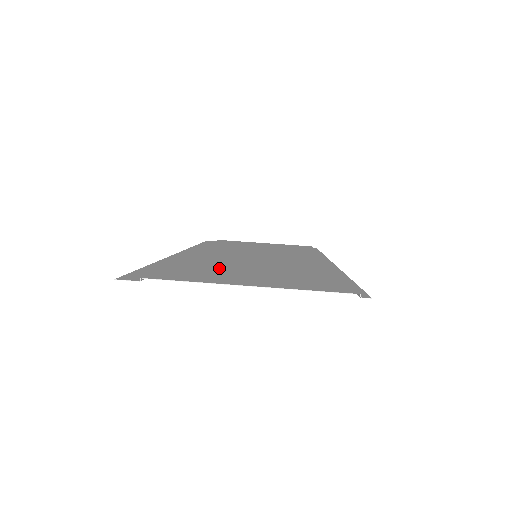
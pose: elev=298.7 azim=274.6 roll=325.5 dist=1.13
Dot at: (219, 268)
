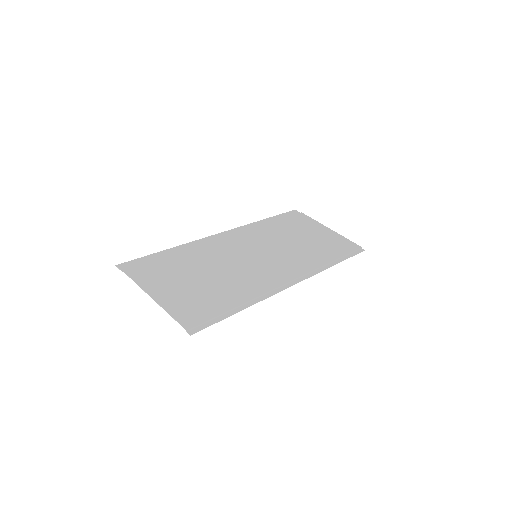
Dot at: (184, 270)
